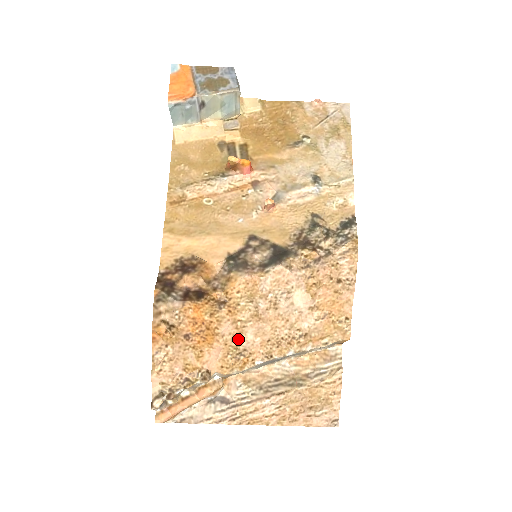
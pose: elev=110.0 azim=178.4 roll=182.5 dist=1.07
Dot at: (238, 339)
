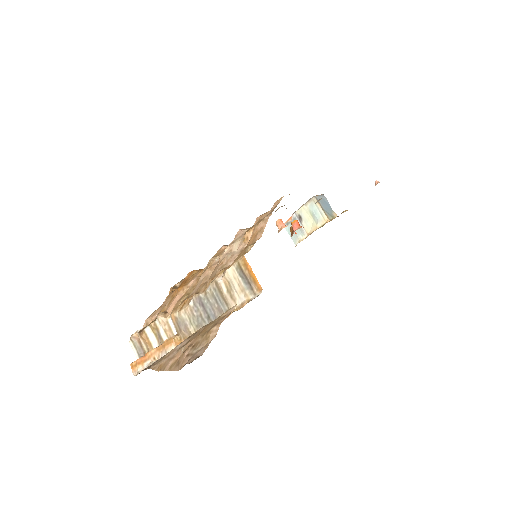
Dot at: (194, 288)
